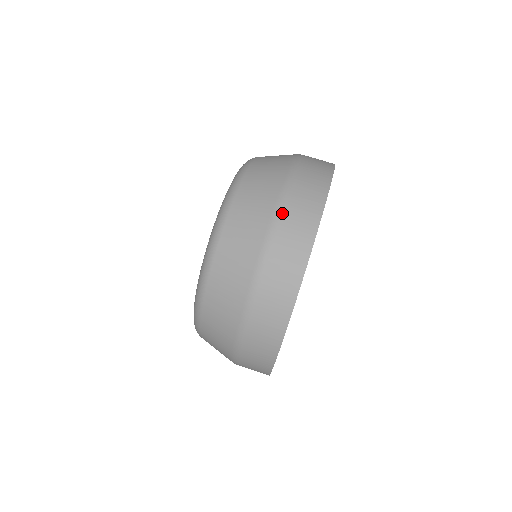
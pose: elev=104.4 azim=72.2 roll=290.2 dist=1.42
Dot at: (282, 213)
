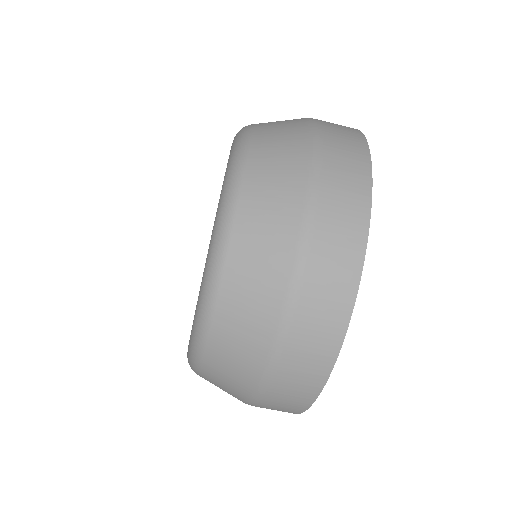
Dot at: (258, 405)
